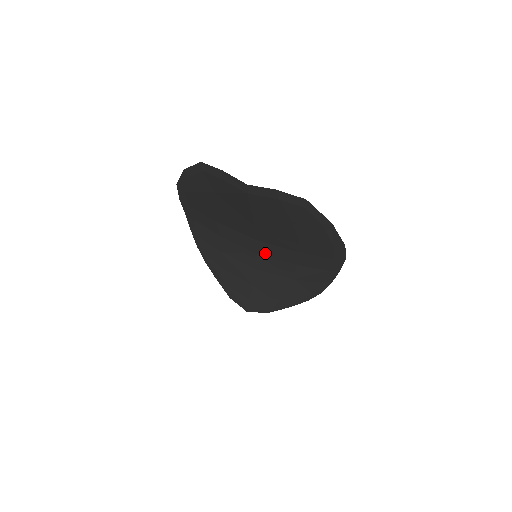
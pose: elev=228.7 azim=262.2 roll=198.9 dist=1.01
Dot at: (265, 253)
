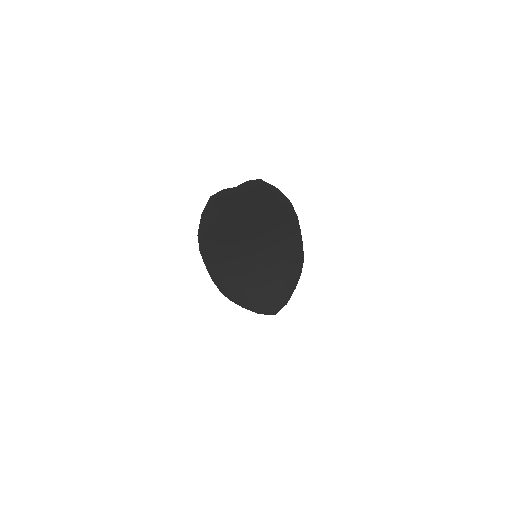
Dot at: (259, 249)
